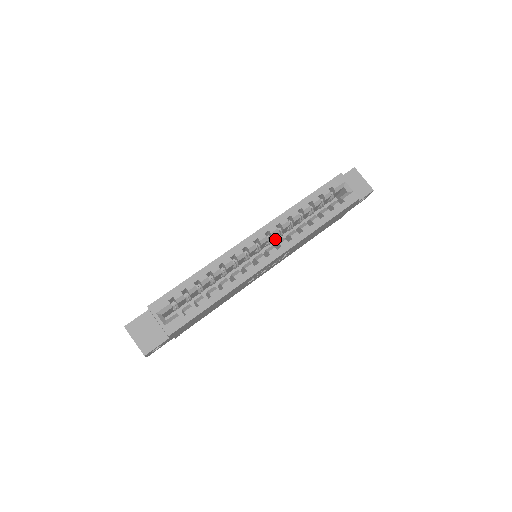
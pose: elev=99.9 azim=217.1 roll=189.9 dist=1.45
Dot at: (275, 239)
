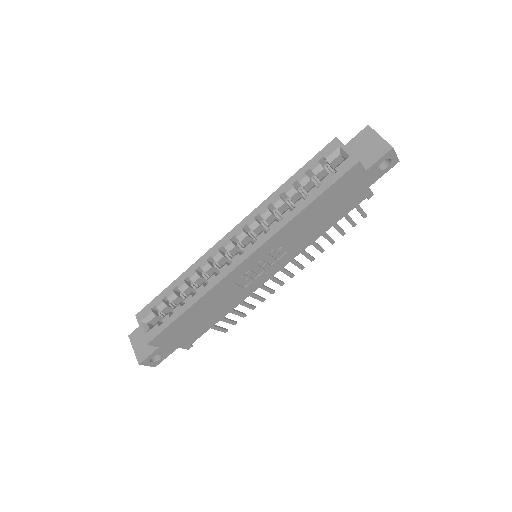
Dot at: occluded
